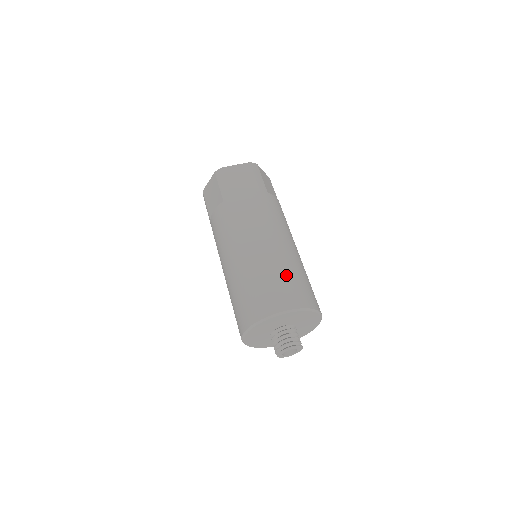
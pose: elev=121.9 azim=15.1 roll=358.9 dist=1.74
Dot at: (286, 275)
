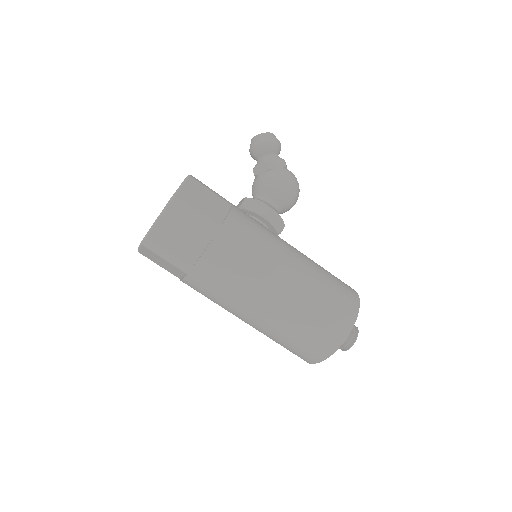
Dot at: (286, 342)
